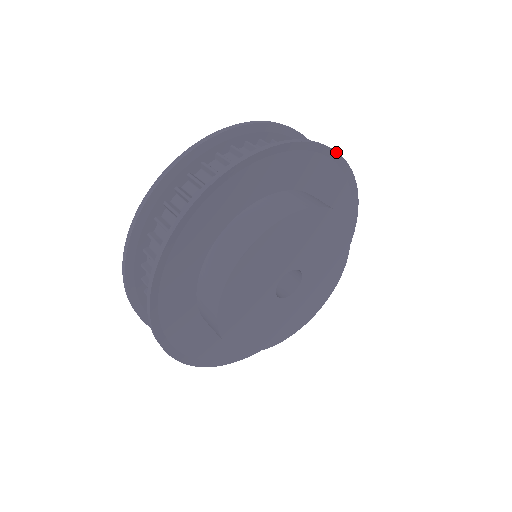
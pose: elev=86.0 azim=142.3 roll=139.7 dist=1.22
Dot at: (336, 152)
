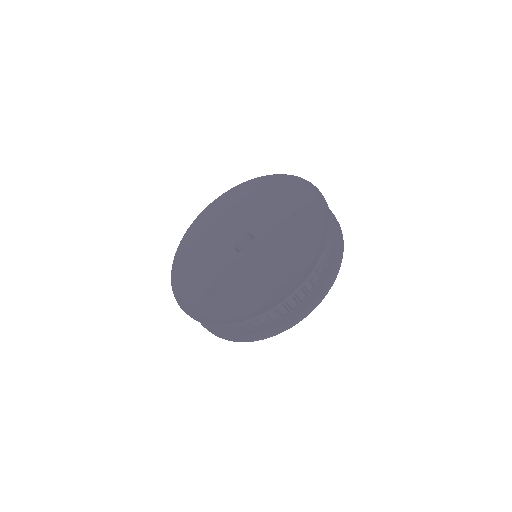
Dot at: (343, 246)
